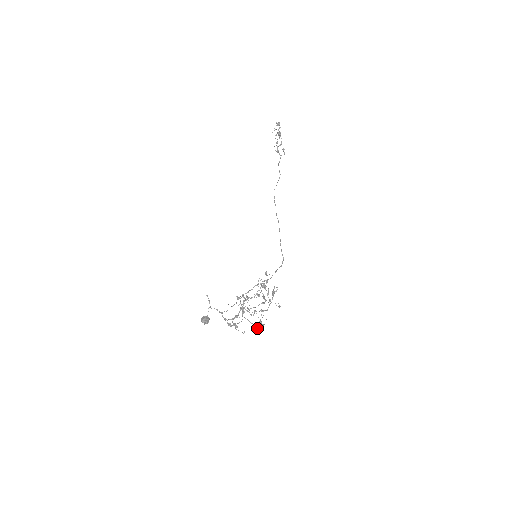
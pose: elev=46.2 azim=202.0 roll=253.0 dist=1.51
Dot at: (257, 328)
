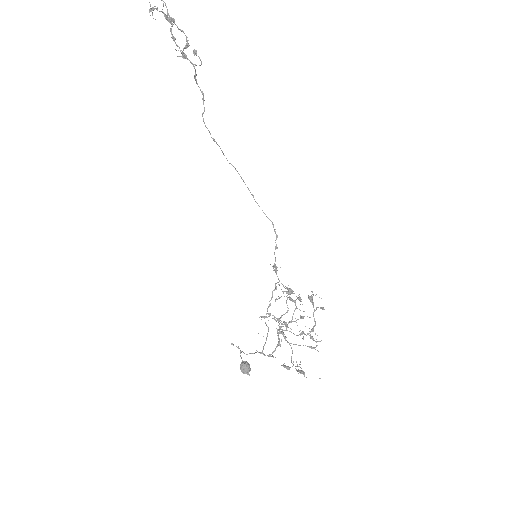
Dot at: occluded
